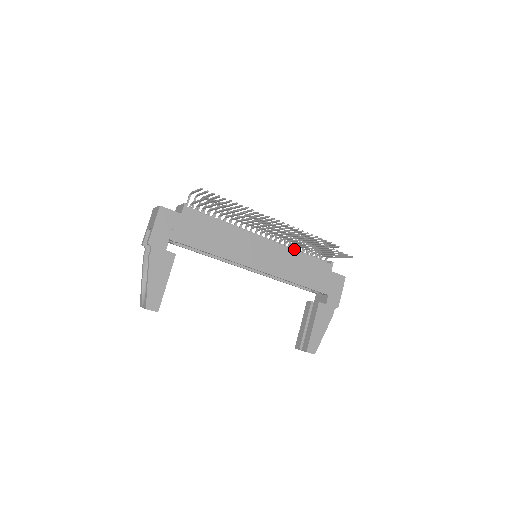
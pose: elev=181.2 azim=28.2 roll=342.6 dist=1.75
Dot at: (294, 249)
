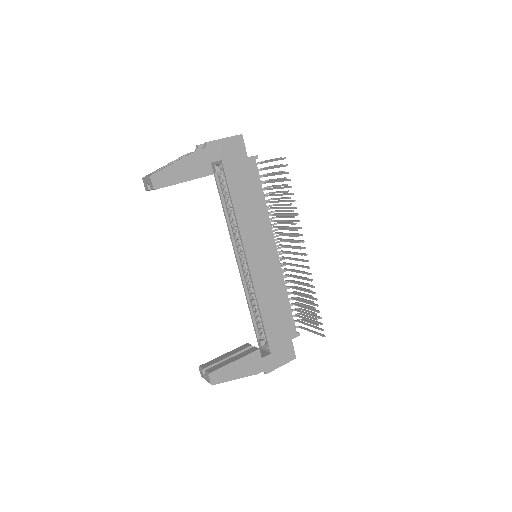
Dot at: occluded
